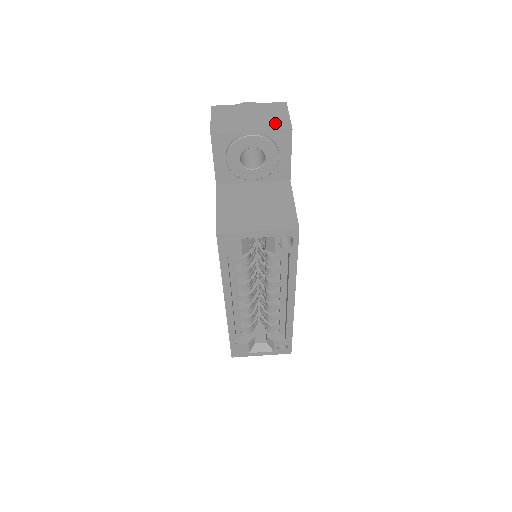
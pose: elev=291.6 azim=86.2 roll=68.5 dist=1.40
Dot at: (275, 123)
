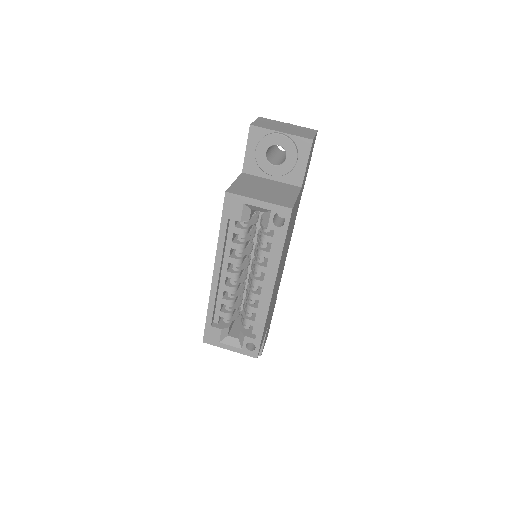
Dot at: (302, 134)
